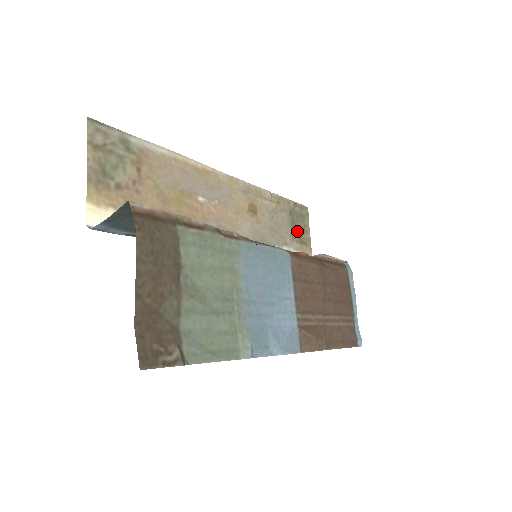
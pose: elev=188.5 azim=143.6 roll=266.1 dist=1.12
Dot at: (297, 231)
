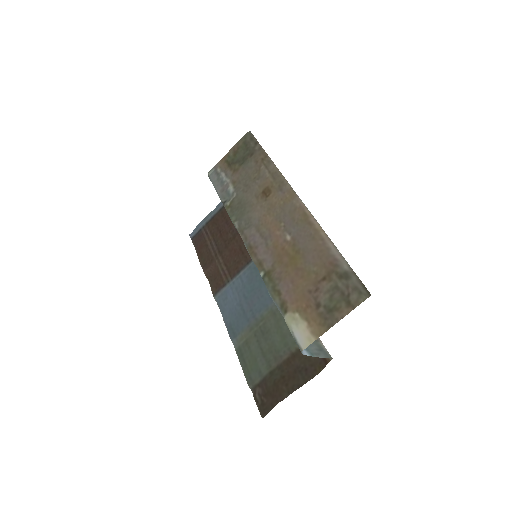
Dot at: (238, 161)
